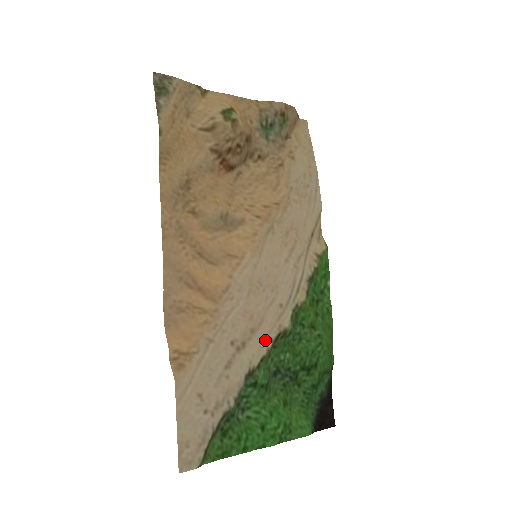
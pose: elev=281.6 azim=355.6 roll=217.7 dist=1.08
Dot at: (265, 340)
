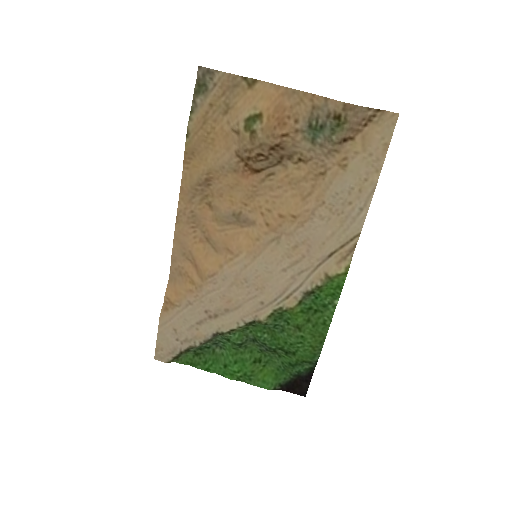
Dot at: (238, 320)
